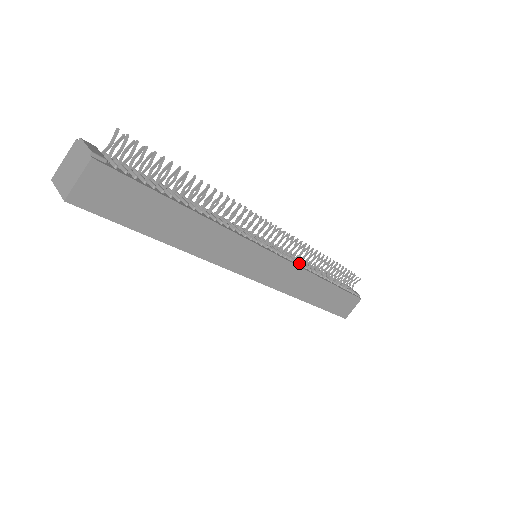
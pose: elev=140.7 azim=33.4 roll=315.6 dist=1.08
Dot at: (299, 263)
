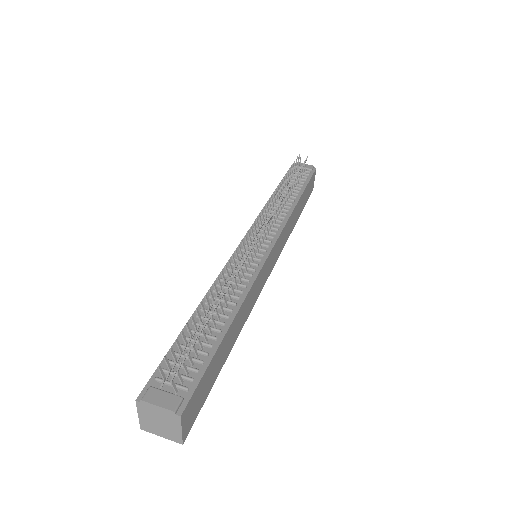
Dot at: (282, 221)
